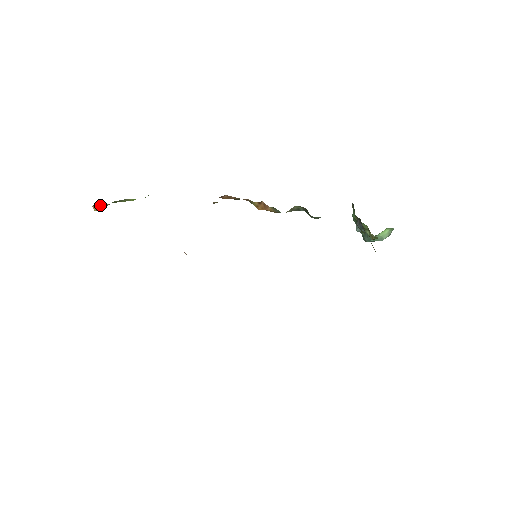
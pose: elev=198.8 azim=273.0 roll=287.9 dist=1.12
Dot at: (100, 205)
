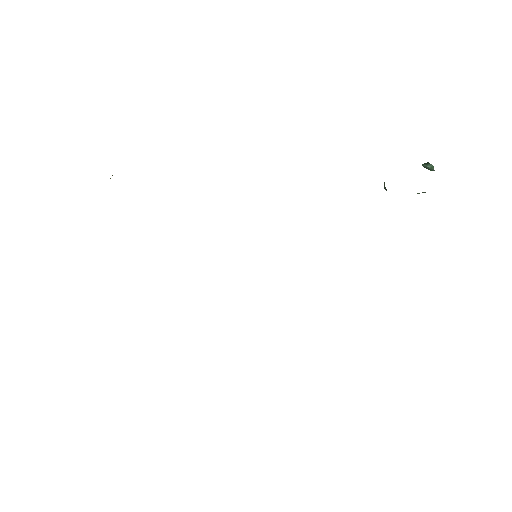
Dot at: occluded
